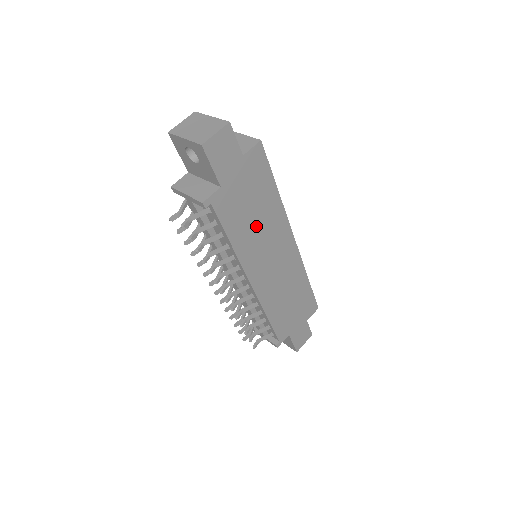
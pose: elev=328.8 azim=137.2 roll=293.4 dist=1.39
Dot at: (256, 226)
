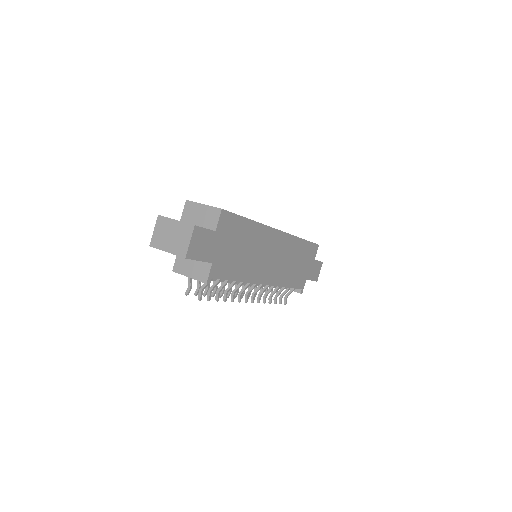
Dot at: (248, 254)
